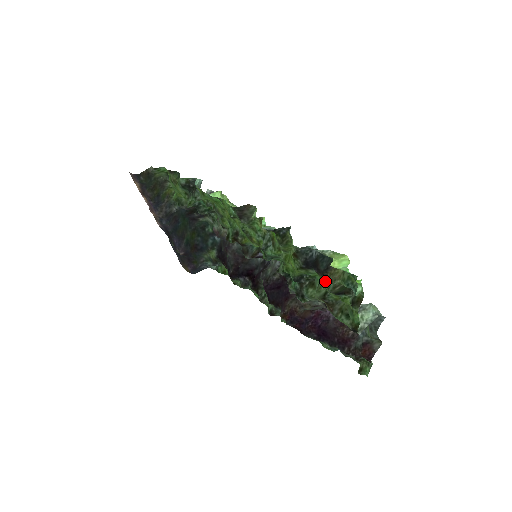
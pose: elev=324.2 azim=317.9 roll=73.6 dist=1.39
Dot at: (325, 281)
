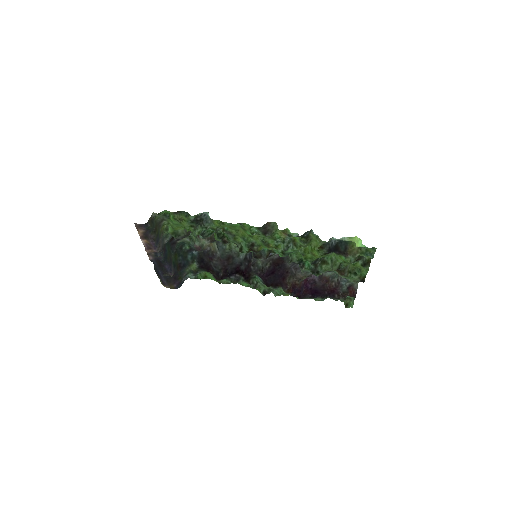
Dot at: (347, 257)
